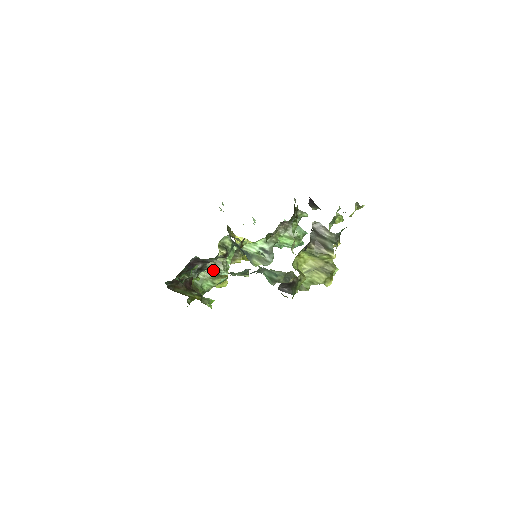
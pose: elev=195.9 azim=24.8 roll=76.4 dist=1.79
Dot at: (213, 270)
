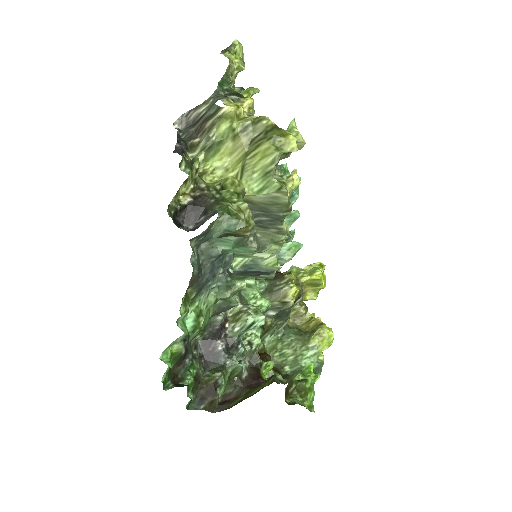
Dot at: occluded
